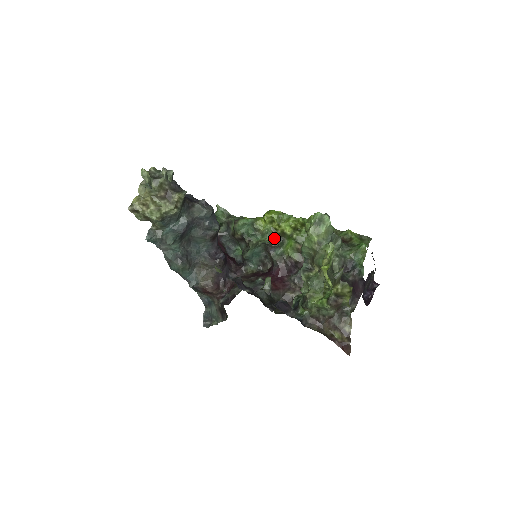
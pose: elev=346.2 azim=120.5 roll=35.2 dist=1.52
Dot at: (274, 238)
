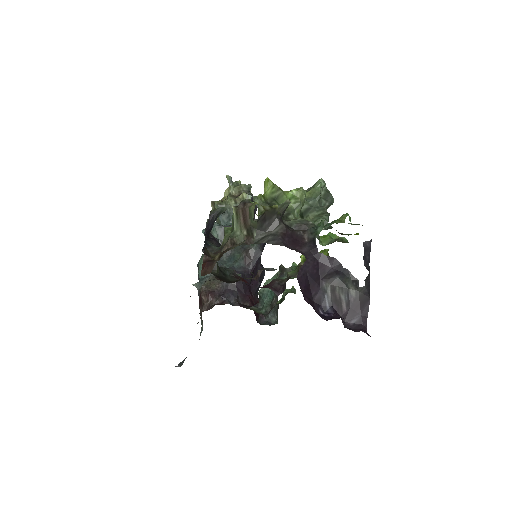
Dot at: (293, 268)
